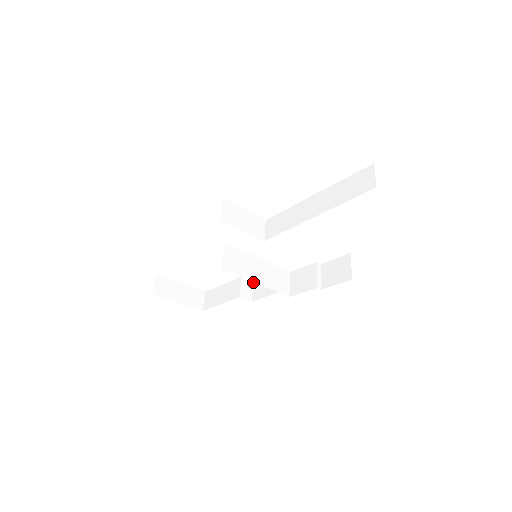
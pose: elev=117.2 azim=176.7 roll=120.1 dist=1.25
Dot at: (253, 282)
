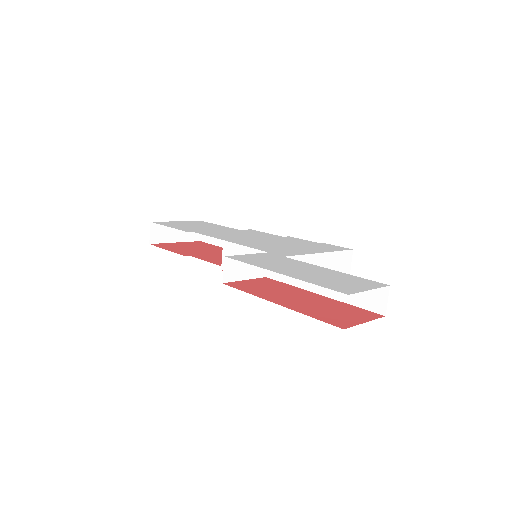
Dot at: occluded
